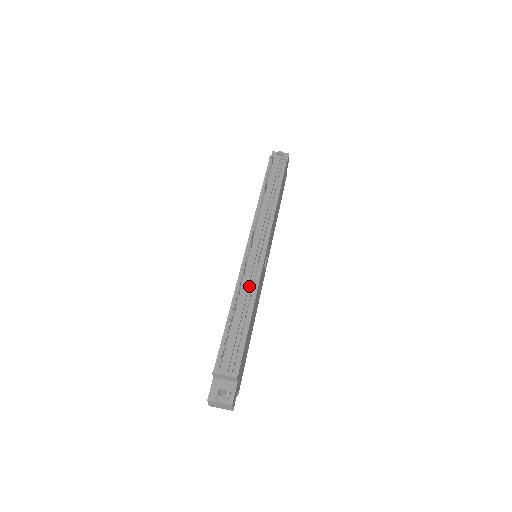
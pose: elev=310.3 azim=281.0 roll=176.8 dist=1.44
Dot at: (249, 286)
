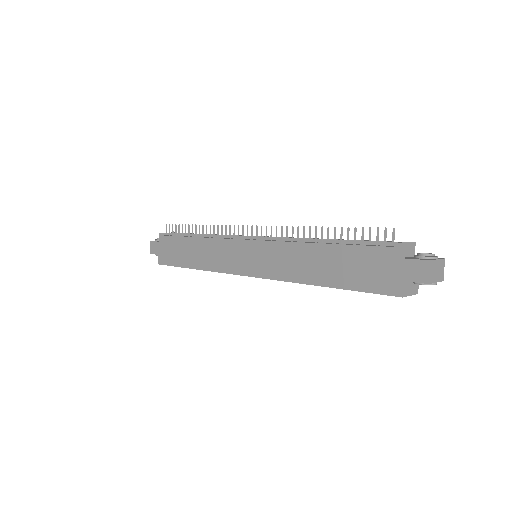
Dot at: (300, 241)
